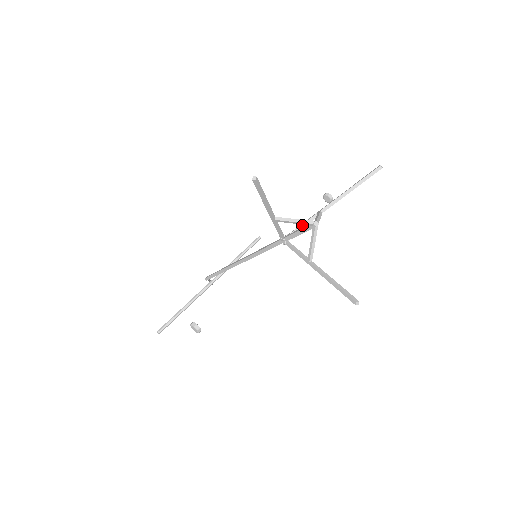
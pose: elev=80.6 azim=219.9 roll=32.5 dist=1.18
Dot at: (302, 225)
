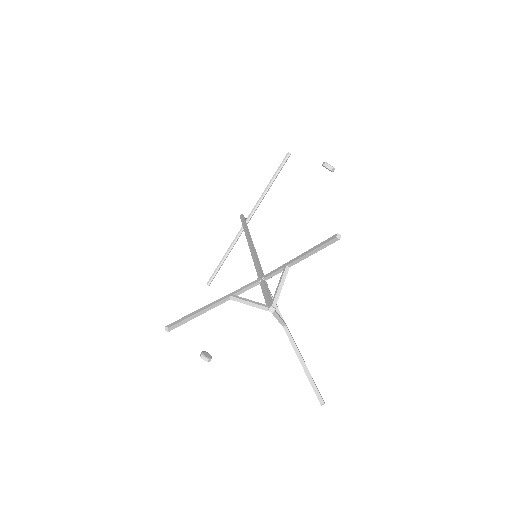
Dot at: (273, 273)
